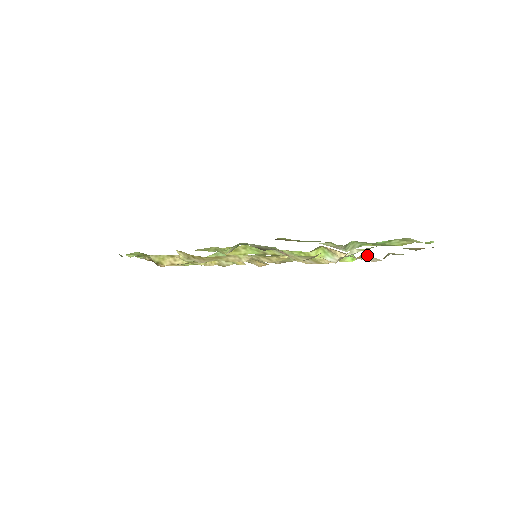
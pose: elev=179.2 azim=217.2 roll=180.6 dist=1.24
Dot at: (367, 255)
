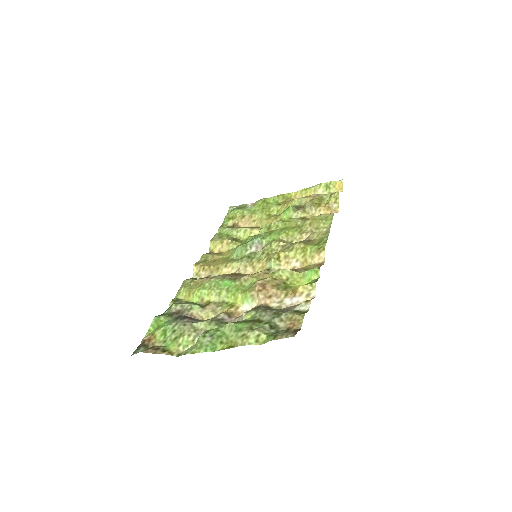
Dot at: (300, 291)
